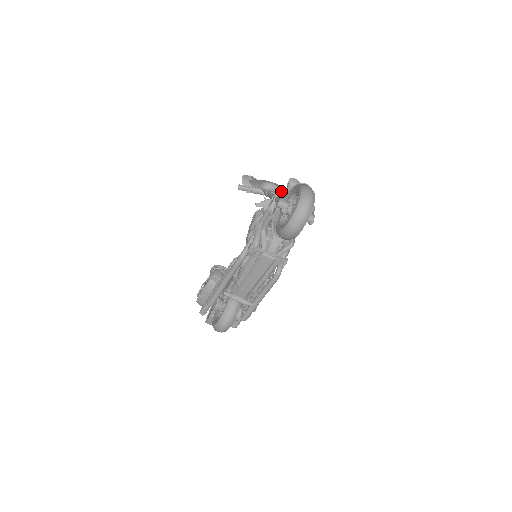
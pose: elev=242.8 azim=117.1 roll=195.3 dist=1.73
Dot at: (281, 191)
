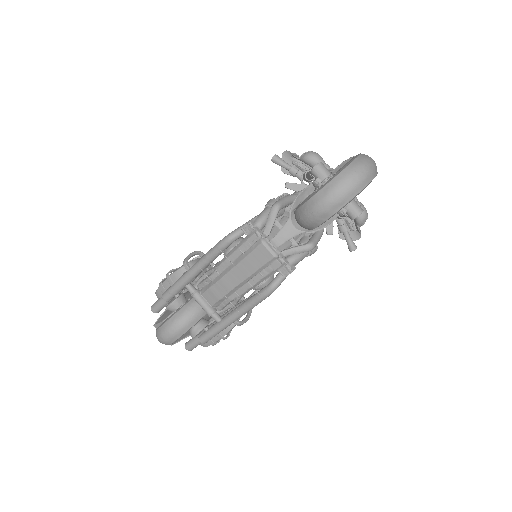
Dot at: occluded
